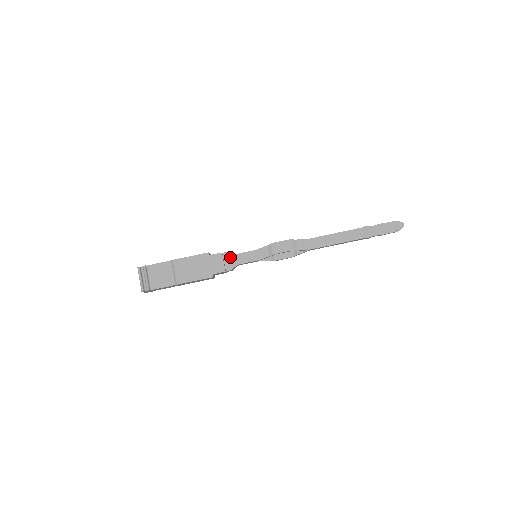
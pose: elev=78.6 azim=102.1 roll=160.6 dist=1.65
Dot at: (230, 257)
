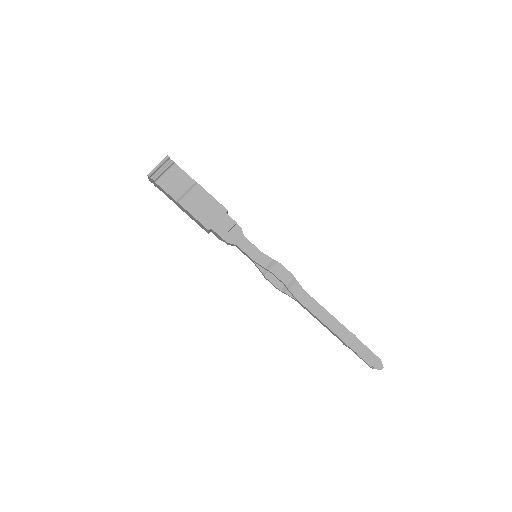
Dot at: (238, 233)
